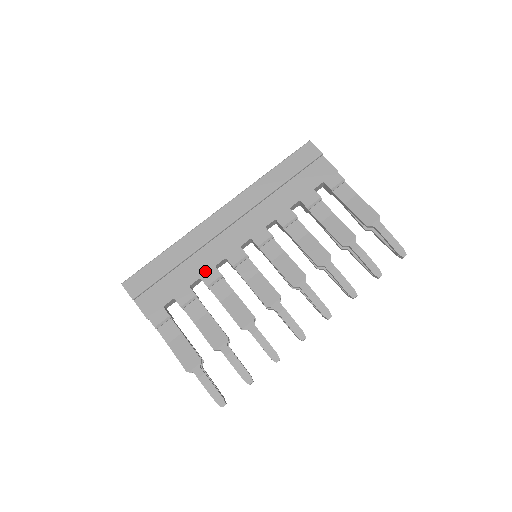
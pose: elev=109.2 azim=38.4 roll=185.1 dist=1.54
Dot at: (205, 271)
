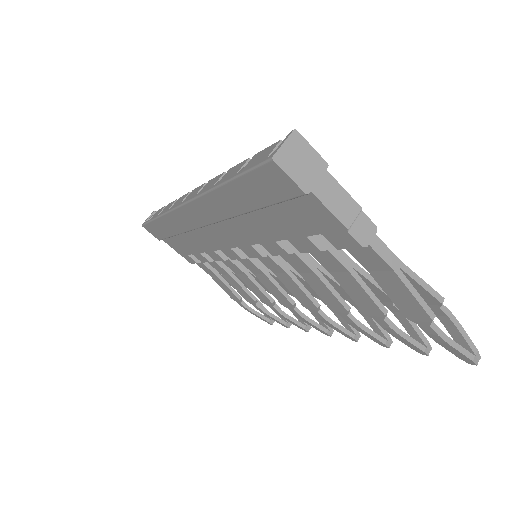
Dot at: (206, 250)
